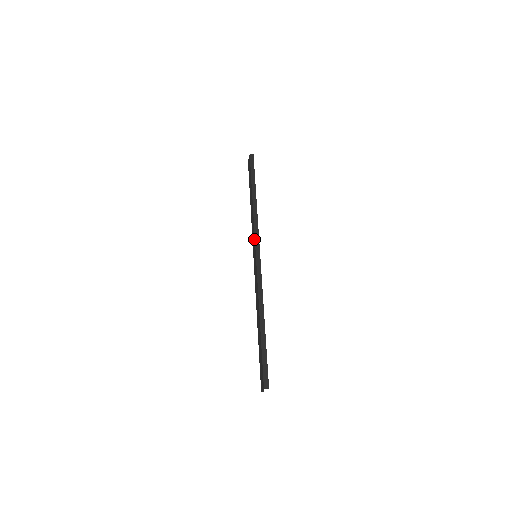
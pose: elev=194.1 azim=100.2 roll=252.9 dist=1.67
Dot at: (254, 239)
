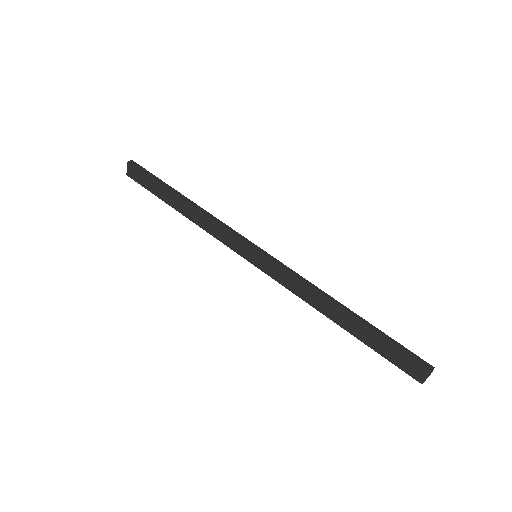
Dot at: (236, 239)
